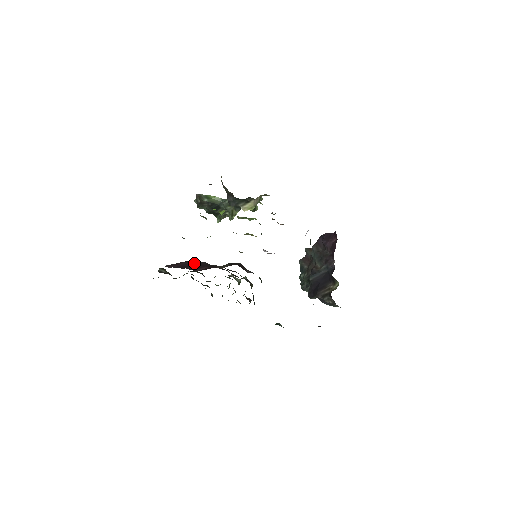
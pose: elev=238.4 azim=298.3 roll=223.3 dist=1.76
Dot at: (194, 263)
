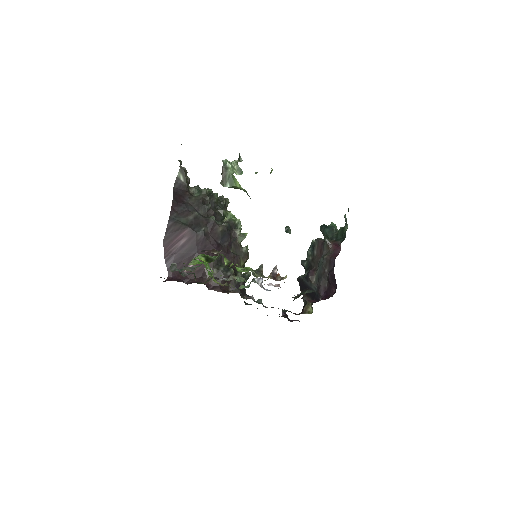
Dot at: (193, 242)
